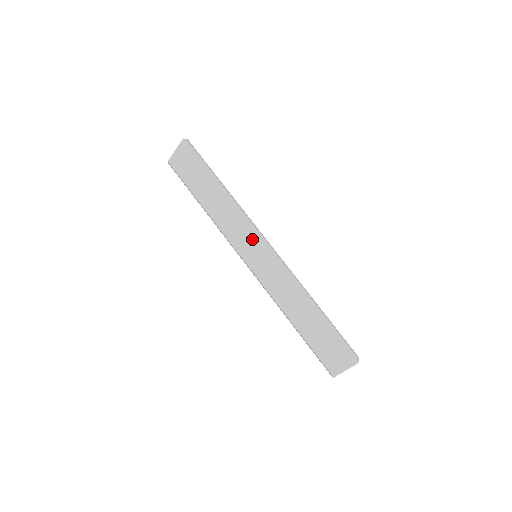
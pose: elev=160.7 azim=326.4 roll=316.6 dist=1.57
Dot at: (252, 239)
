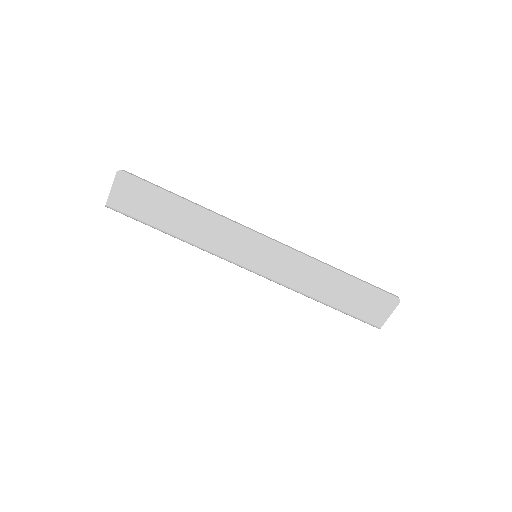
Dot at: (246, 241)
